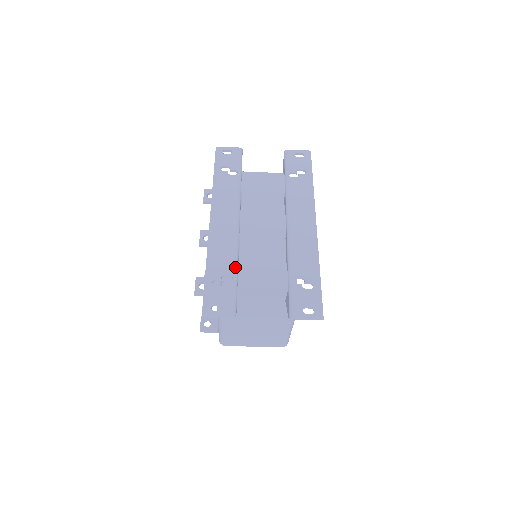
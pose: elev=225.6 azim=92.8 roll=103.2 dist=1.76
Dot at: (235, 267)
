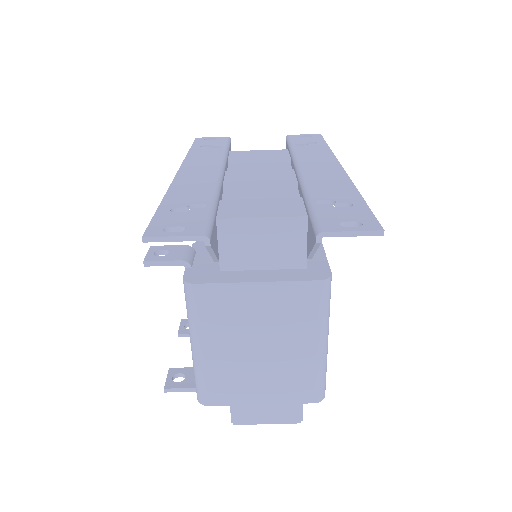
Dot at: (212, 197)
